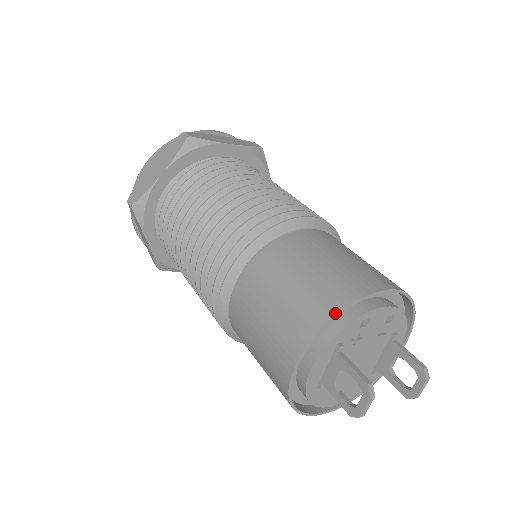
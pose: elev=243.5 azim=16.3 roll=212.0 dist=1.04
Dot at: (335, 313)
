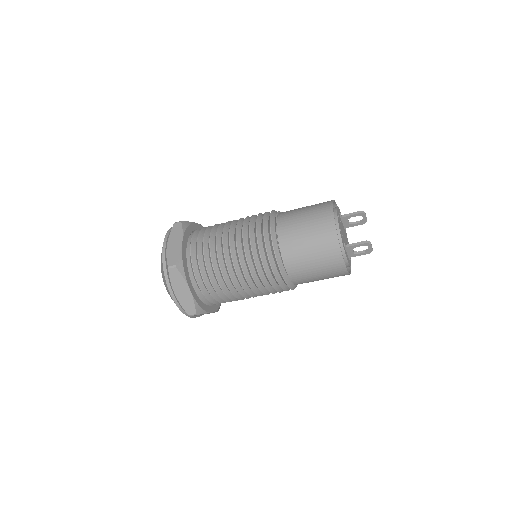
Dot at: (338, 243)
